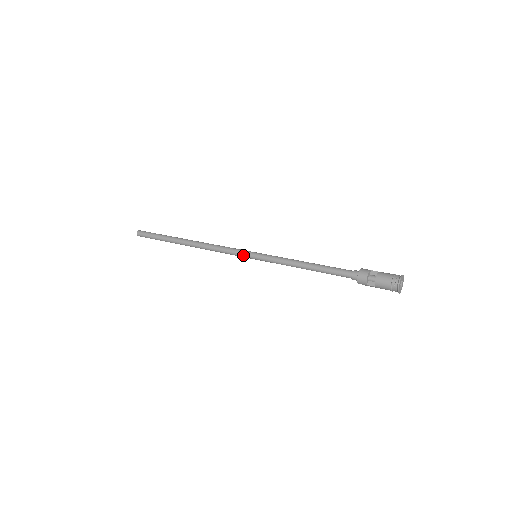
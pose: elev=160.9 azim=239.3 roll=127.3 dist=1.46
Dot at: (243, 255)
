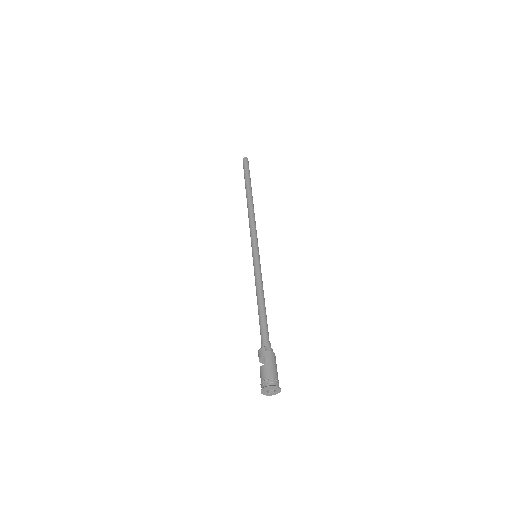
Dot at: occluded
